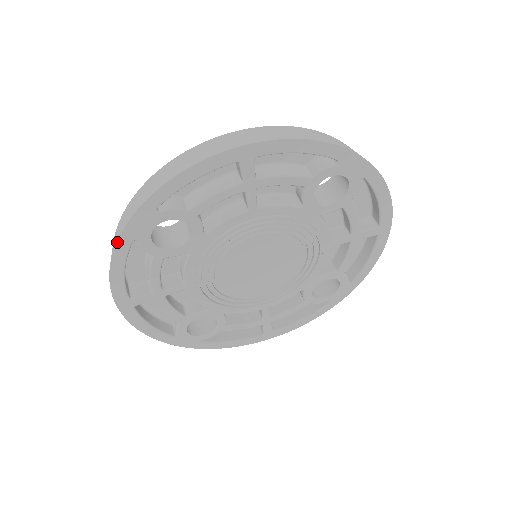
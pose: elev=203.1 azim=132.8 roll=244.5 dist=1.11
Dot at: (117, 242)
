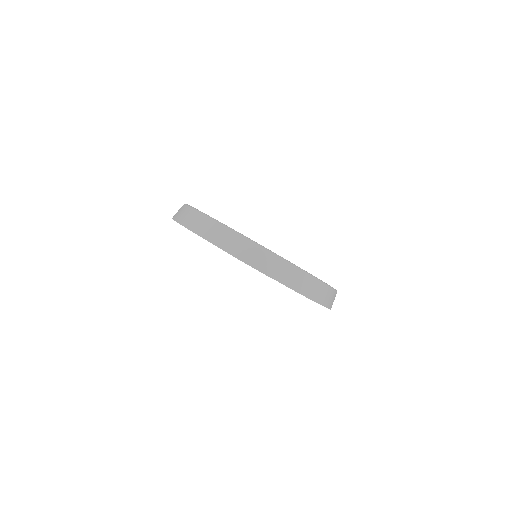
Dot at: (197, 234)
